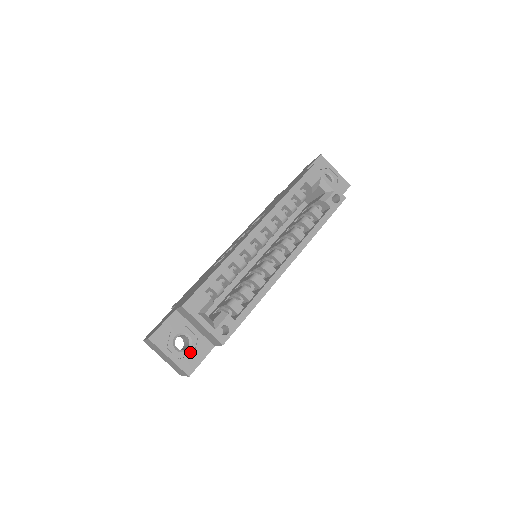
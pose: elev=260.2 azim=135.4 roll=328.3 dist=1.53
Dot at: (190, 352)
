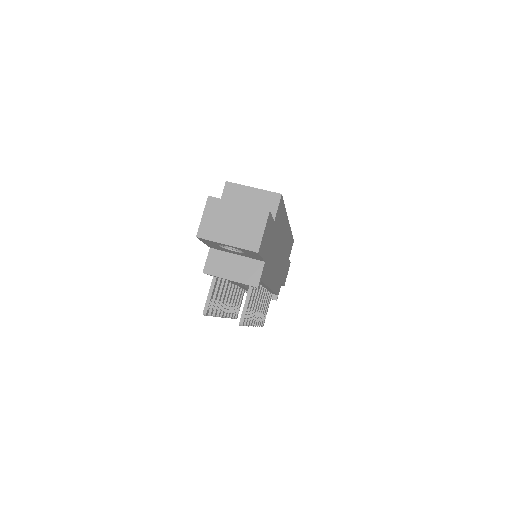
Dot at: occluded
